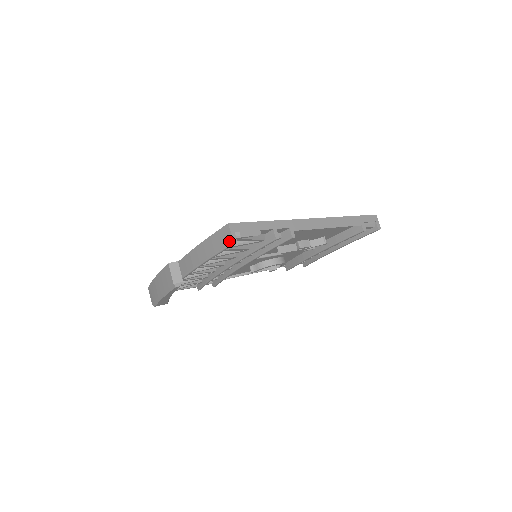
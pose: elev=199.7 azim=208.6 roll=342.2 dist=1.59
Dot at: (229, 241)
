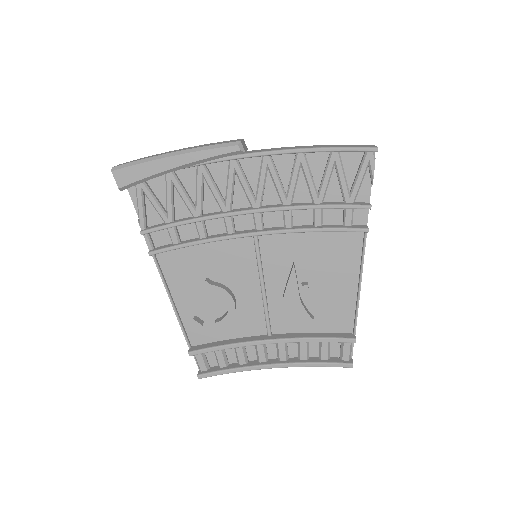
Dot at: (371, 146)
